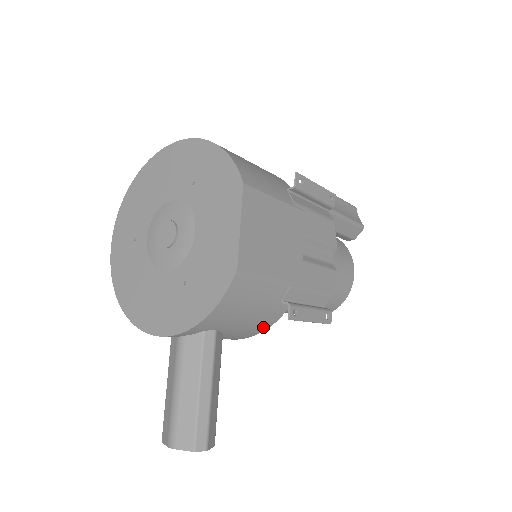
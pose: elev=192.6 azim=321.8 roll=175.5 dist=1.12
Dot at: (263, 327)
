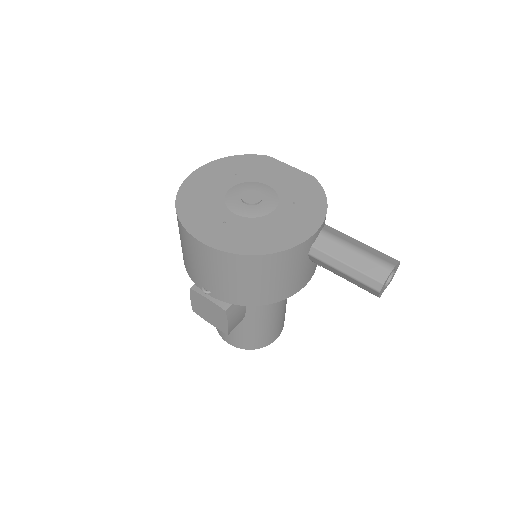
Dot at: occluded
